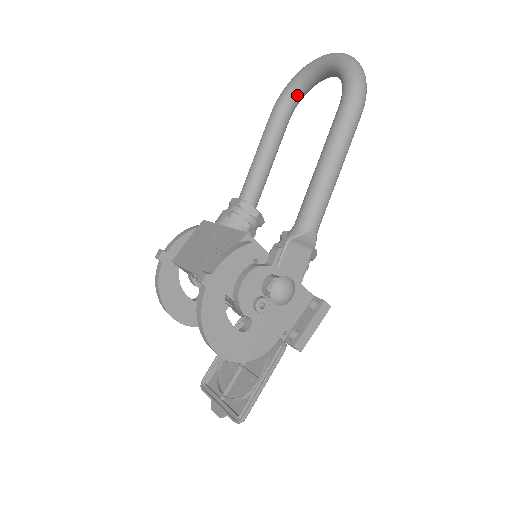
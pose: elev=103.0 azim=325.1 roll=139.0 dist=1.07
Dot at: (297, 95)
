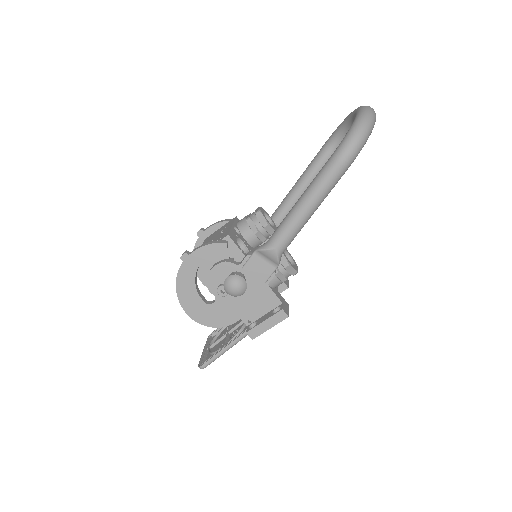
Dot at: (343, 135)
